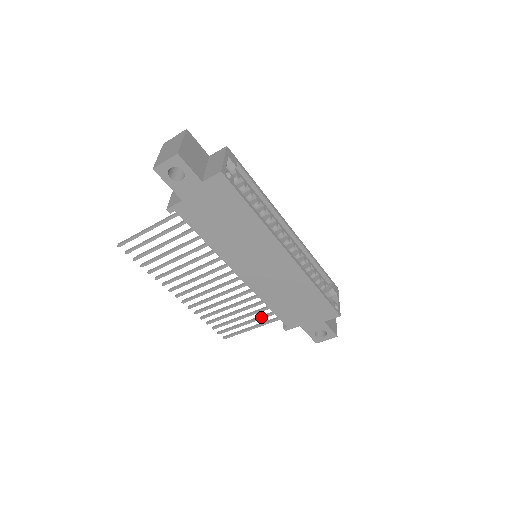
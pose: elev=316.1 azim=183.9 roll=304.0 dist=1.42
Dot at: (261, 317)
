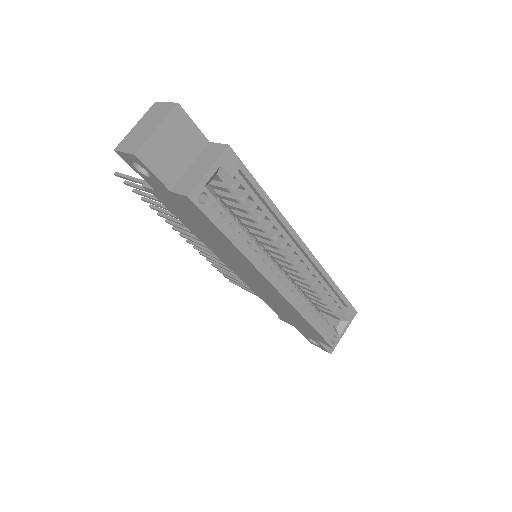
Dot at: occluded
